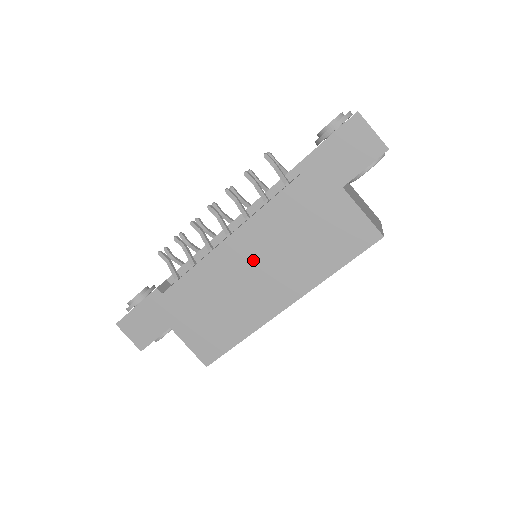
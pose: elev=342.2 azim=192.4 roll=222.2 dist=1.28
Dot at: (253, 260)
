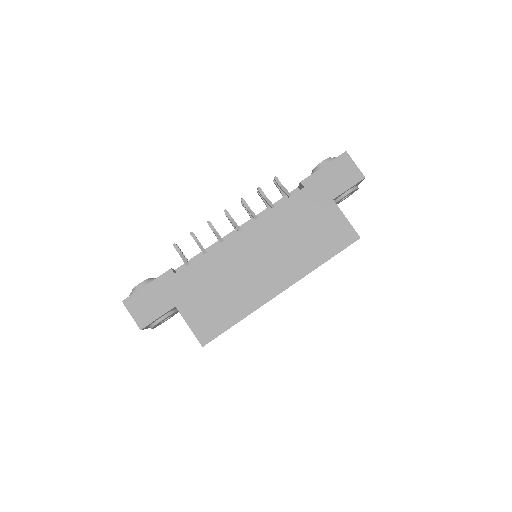
Dot at: (260, 249)
